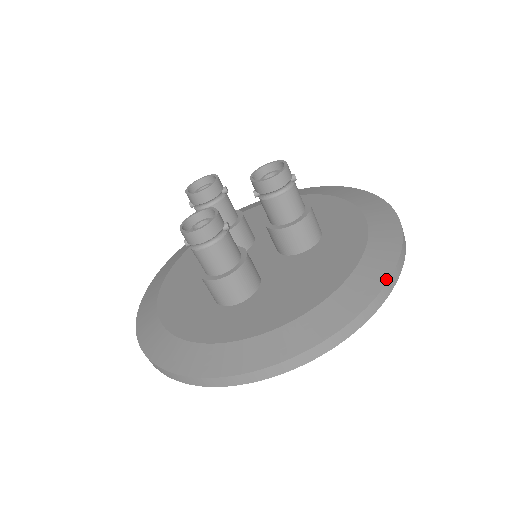
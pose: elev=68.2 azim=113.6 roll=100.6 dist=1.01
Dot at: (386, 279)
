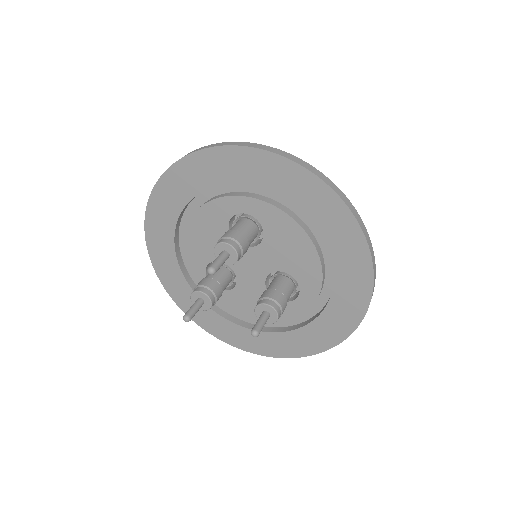
Dot at: (372, 253)
